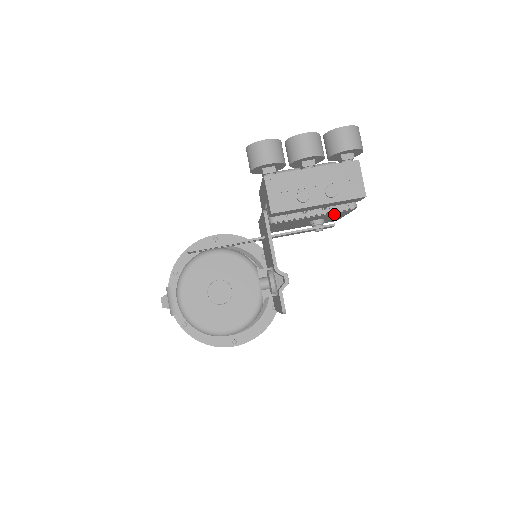
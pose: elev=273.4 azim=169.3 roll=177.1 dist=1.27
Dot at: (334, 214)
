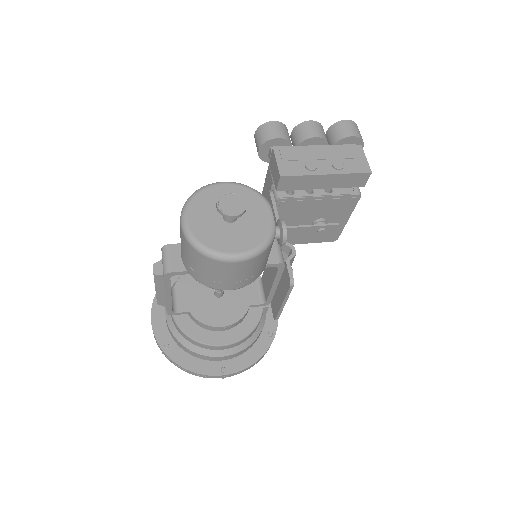
Dot at: (338, 206)
